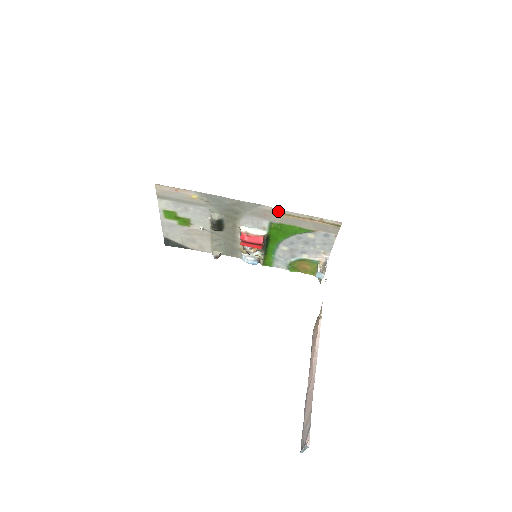
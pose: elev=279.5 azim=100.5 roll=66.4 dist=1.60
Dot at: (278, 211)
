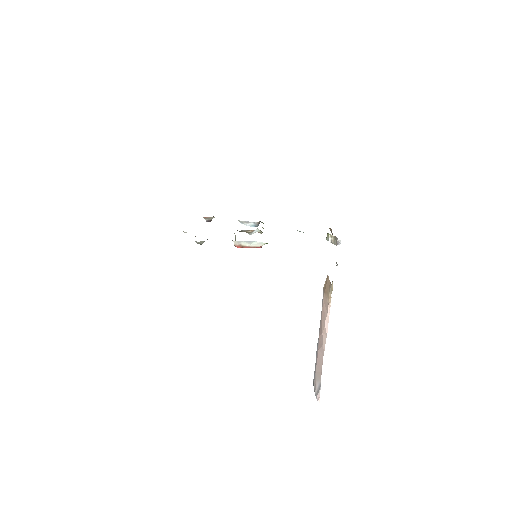
Dot at: occluded
